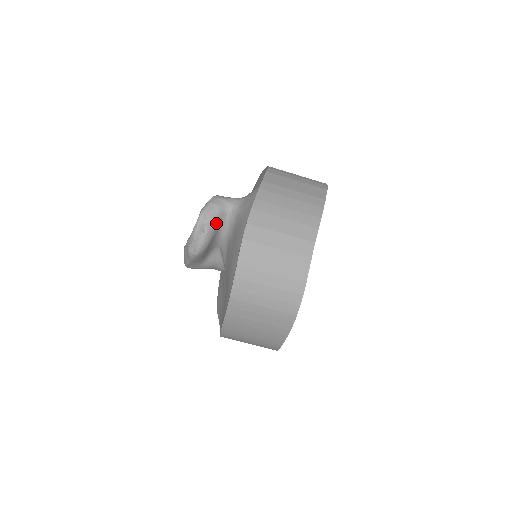
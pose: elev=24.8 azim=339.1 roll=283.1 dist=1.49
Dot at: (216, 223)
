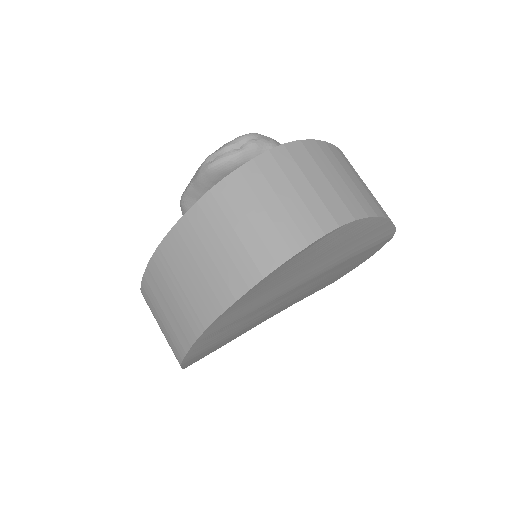
Dot at: occluded
